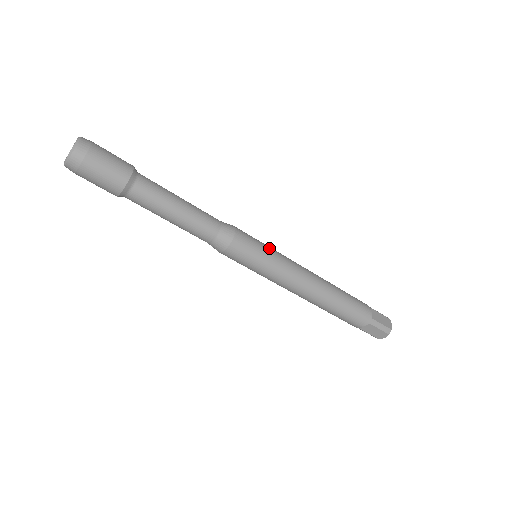
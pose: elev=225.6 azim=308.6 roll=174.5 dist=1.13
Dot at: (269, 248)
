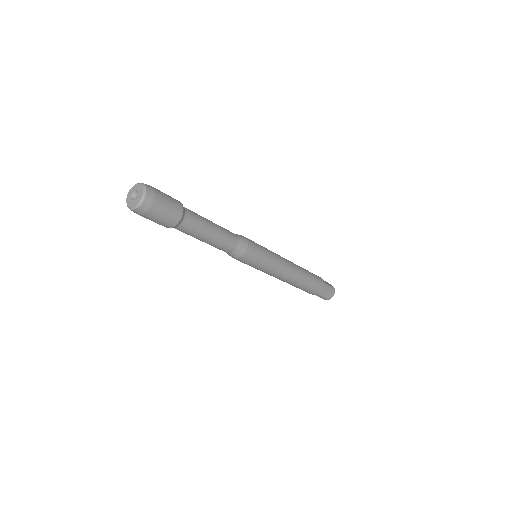
Dot at: (267, 260)
